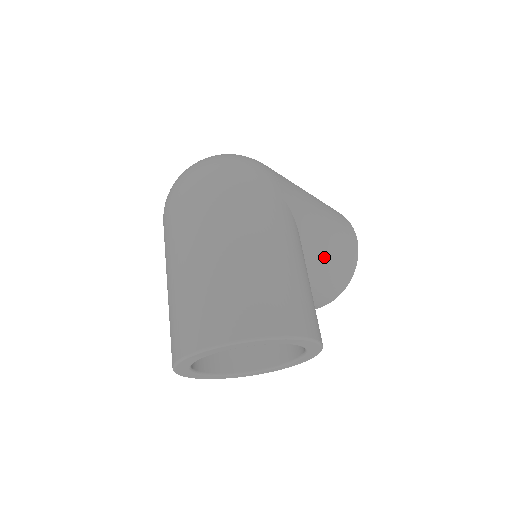
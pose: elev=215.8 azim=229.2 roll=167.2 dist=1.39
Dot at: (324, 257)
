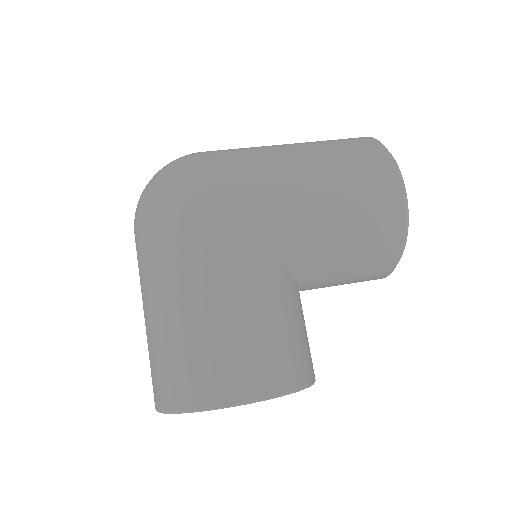
Dot at: (327, 247)
